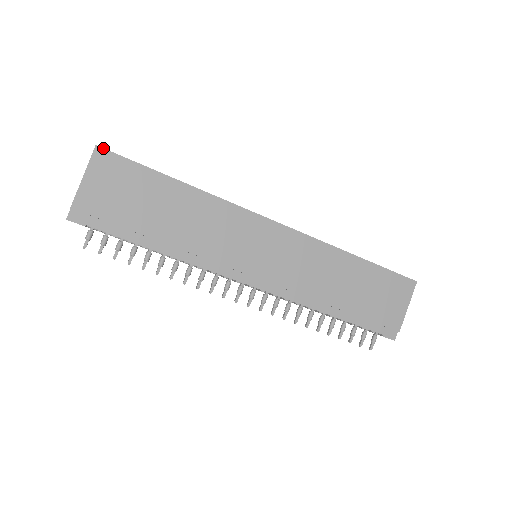
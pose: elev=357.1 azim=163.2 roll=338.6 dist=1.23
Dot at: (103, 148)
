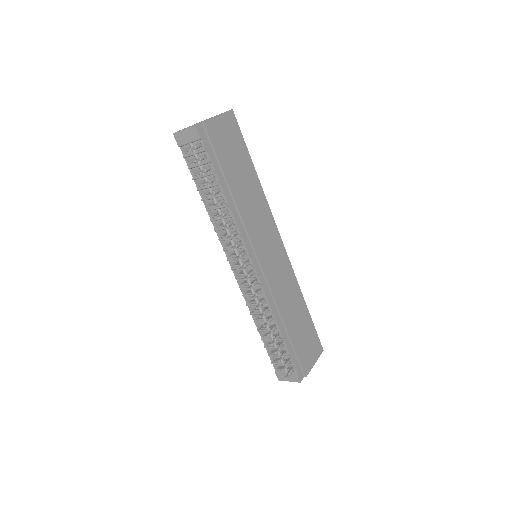
Dot at: occluded
